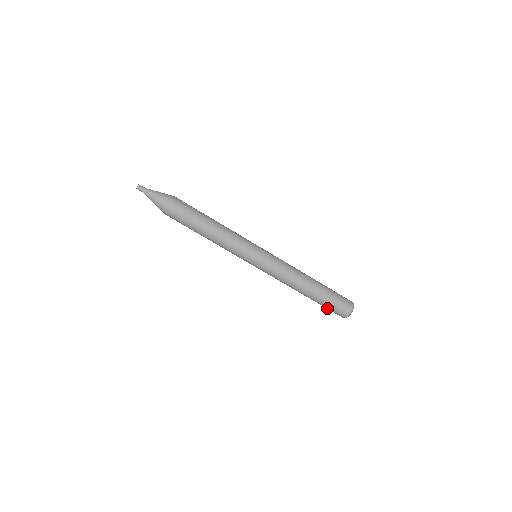
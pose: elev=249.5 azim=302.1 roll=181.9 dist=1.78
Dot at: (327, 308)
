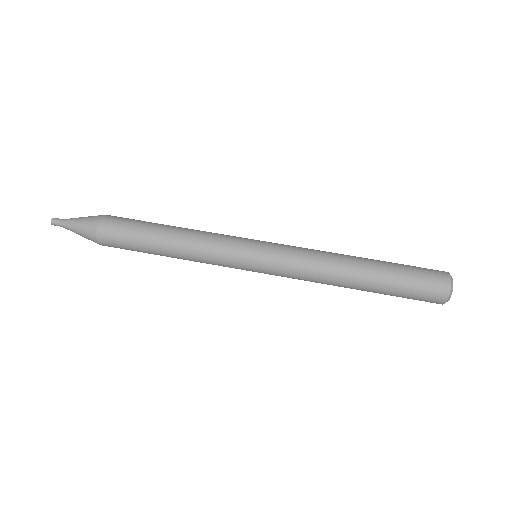
Dot at: (412, 277)
